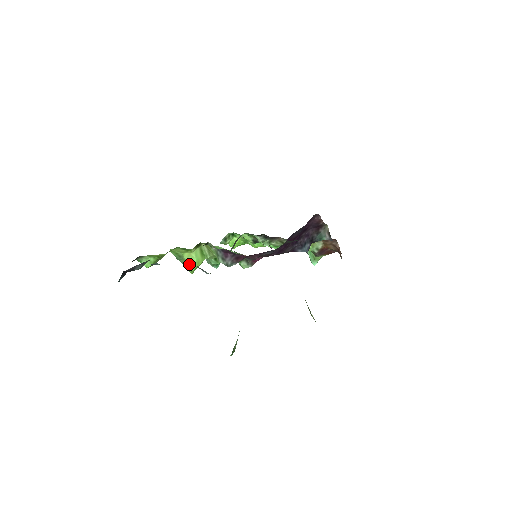
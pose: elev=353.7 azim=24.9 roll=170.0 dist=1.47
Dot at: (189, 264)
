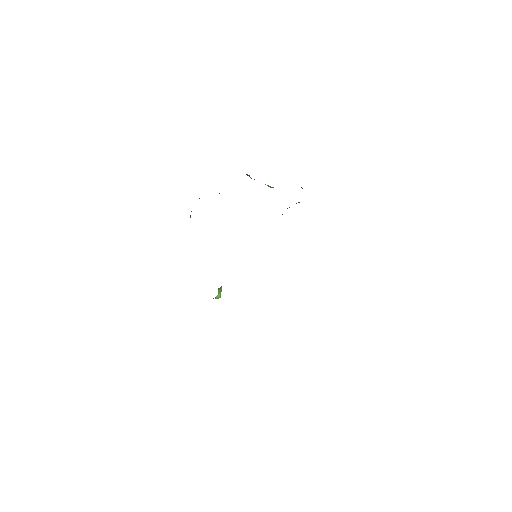
Dot at: (215, 298)
